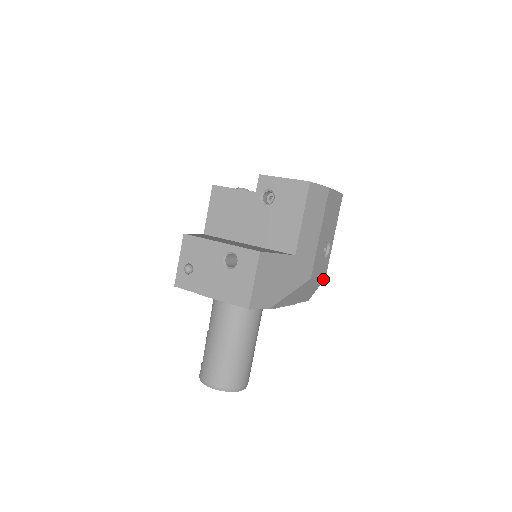
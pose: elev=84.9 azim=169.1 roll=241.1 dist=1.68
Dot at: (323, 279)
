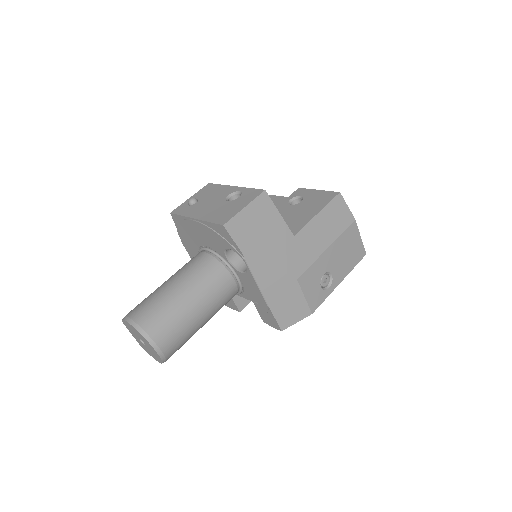
Dot at: (309, 313)
